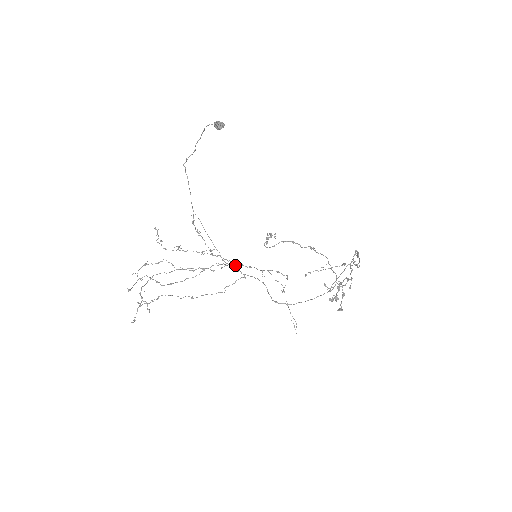
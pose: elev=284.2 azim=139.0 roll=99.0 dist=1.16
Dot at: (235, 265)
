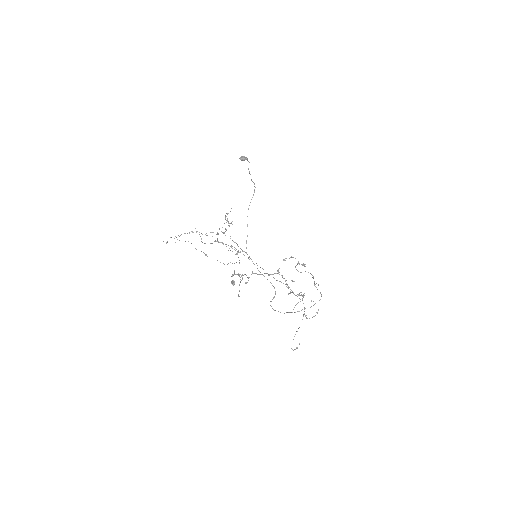
Dot at: occluded
